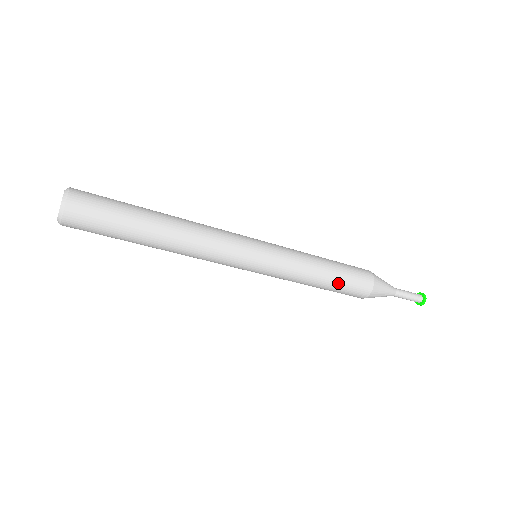
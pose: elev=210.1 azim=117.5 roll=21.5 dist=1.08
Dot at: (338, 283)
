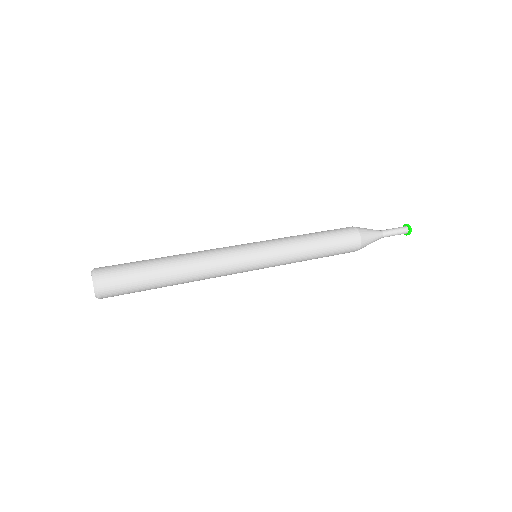
Dot at: occluded
